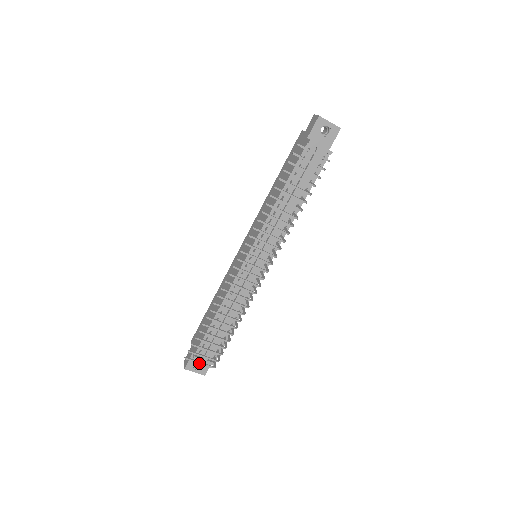
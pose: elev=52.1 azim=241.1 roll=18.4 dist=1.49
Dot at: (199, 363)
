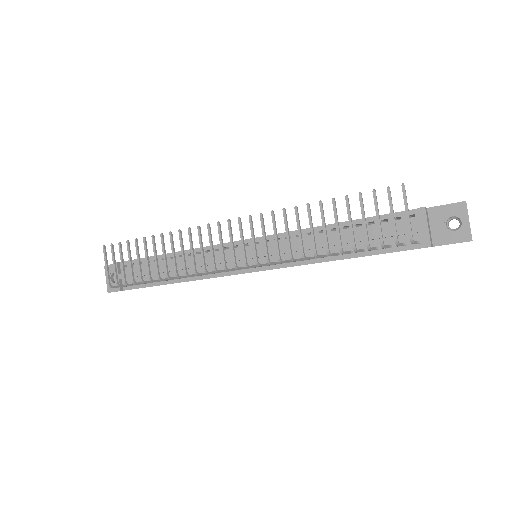
Dot at: (106, 265)
